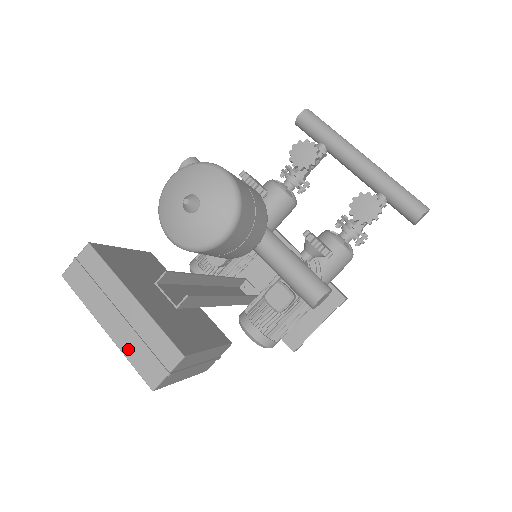
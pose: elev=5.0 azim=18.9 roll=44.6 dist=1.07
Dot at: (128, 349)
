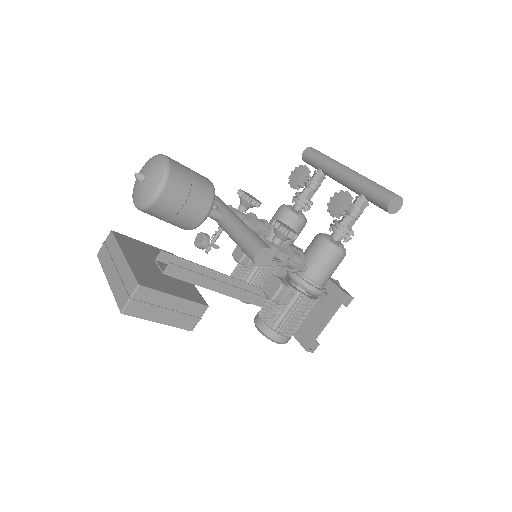
Dot at: (115, 289)
